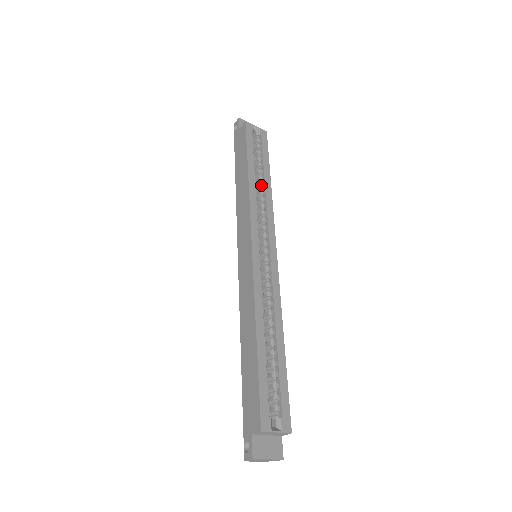
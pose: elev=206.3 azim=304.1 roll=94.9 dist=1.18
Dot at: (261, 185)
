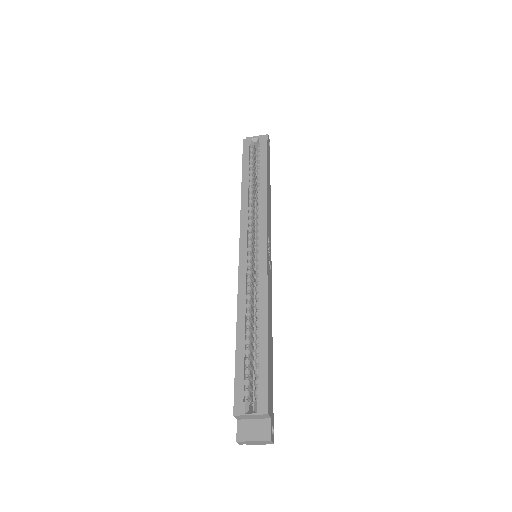
Dot at: (257, 189)
